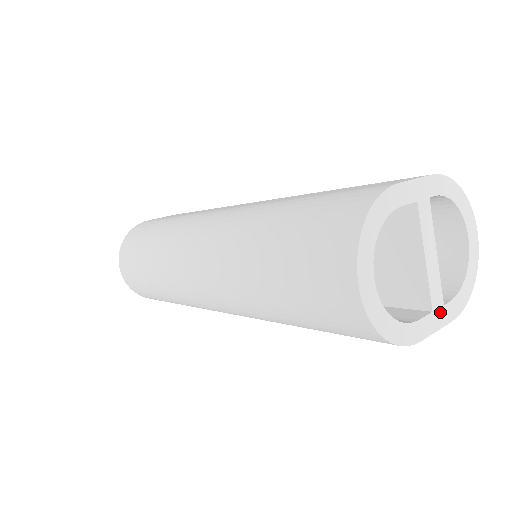
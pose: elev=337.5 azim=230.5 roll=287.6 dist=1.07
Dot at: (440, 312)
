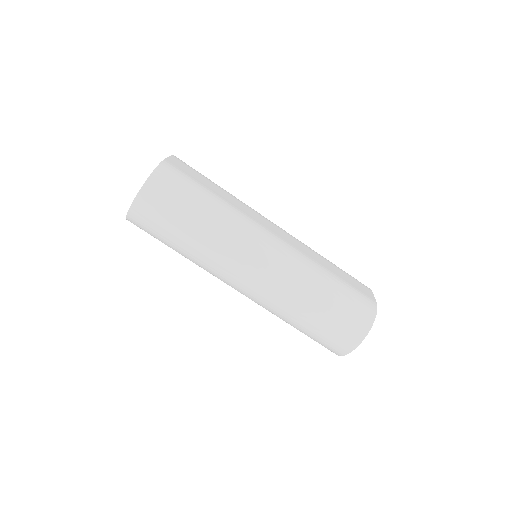
Dot at: occluded
